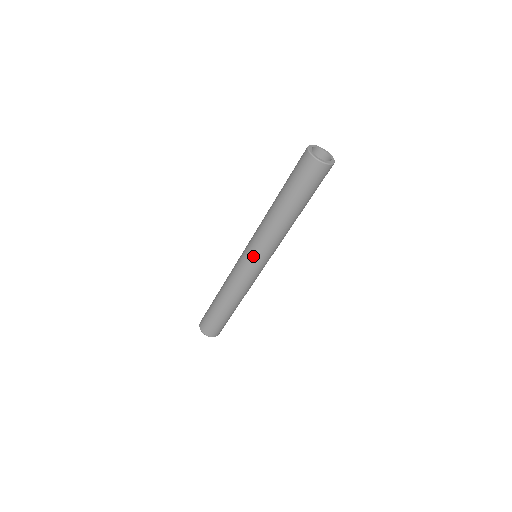
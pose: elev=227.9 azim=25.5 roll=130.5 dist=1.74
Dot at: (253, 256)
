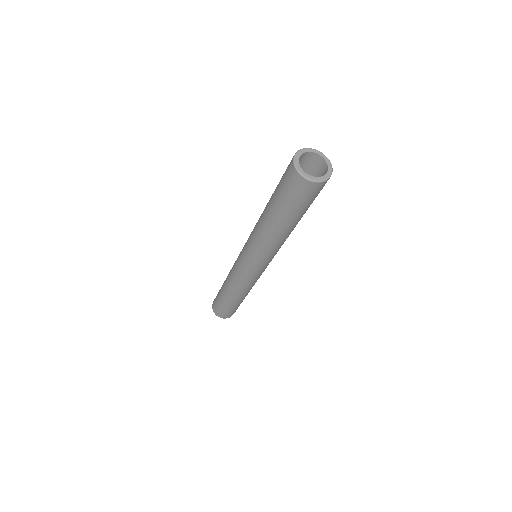
Dot at: (257, 266)
